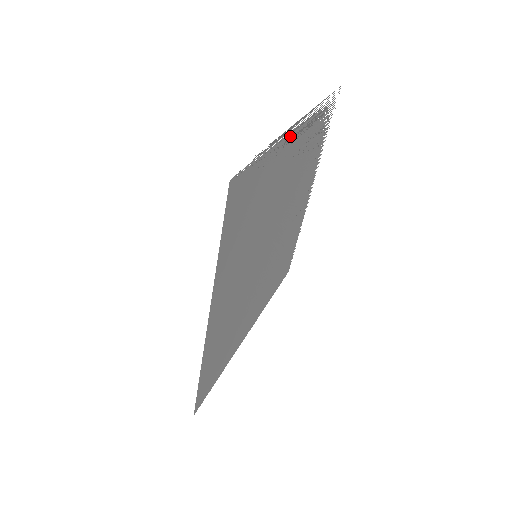
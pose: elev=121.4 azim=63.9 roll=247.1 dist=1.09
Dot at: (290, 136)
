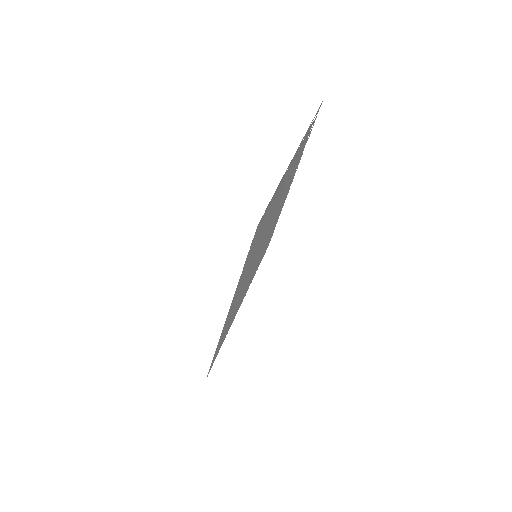
Dot at: occluded
